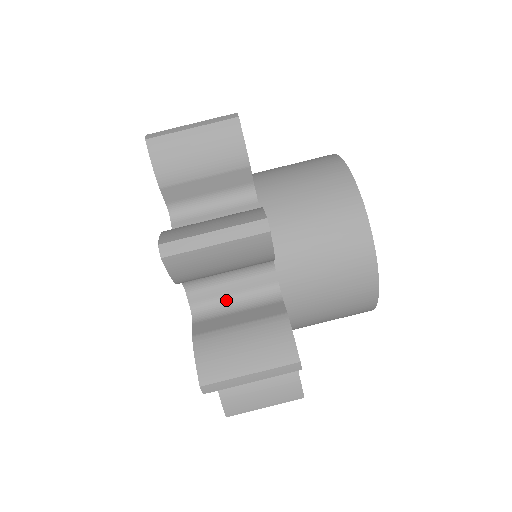
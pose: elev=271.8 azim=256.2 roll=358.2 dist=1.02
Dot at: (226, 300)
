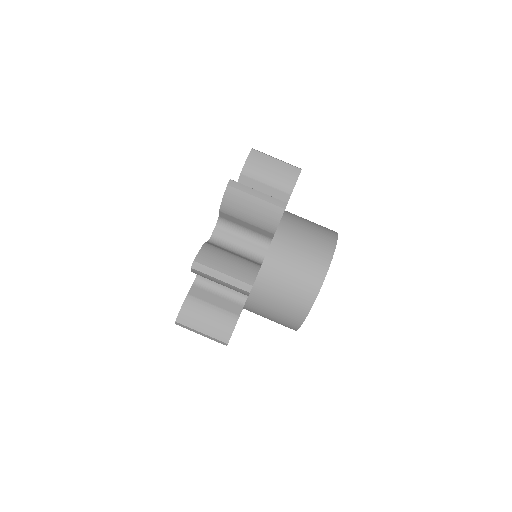
Dot at: (217, 284)
